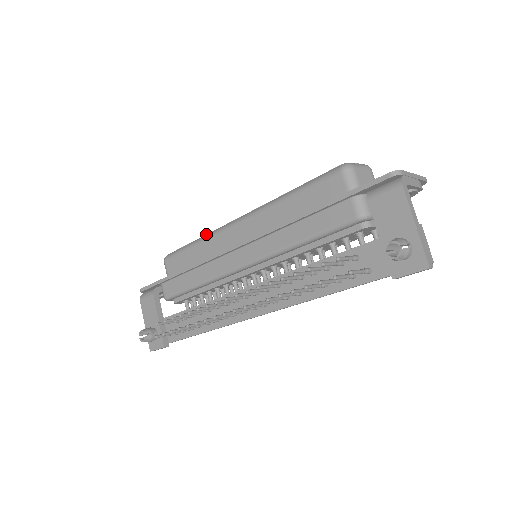
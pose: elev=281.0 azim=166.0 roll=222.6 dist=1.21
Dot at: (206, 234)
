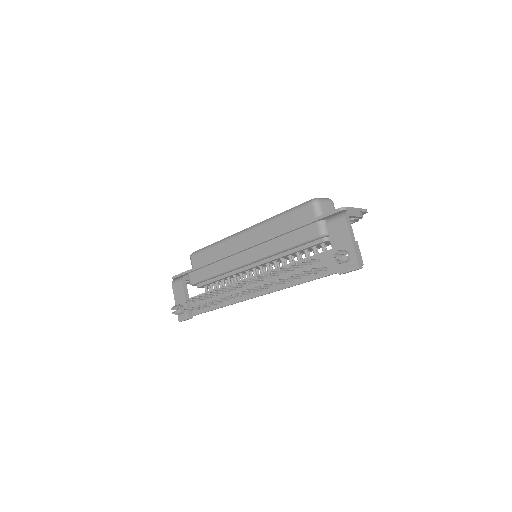
Dot at: occluded
